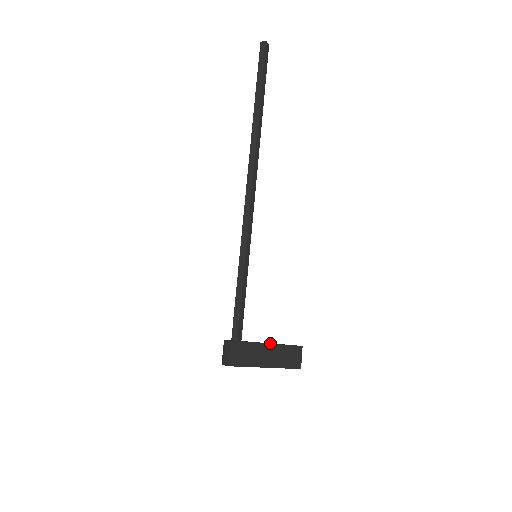
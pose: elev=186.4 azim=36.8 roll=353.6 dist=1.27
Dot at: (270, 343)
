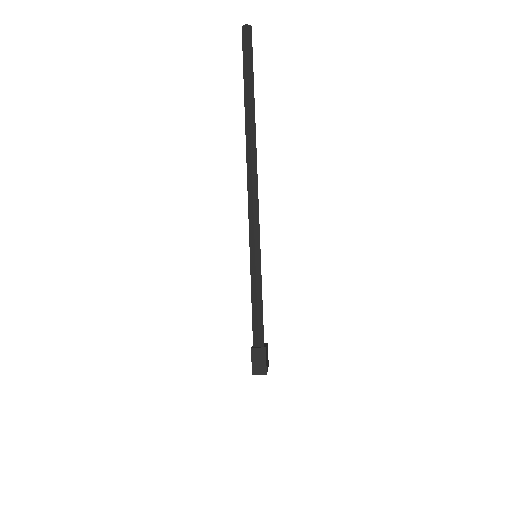
Dot at: occluded
